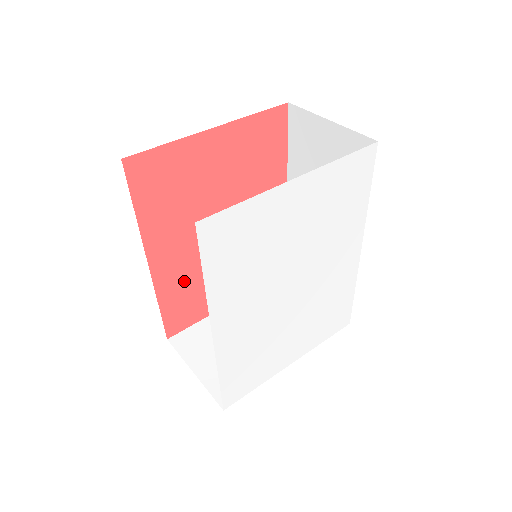
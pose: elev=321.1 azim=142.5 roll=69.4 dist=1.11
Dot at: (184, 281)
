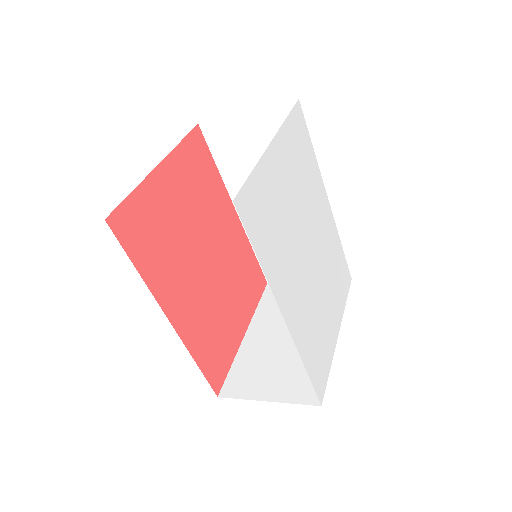
Dot at: (203, 327)
